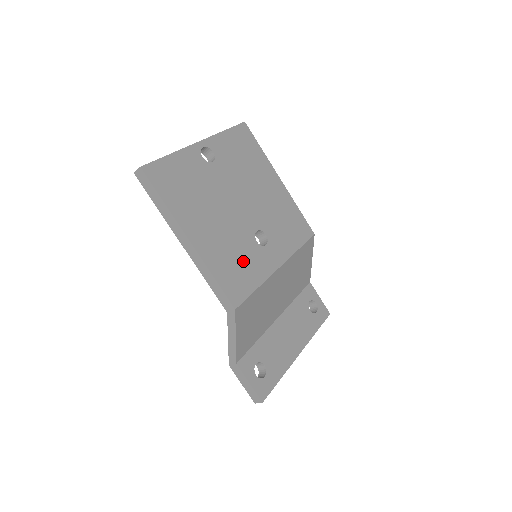
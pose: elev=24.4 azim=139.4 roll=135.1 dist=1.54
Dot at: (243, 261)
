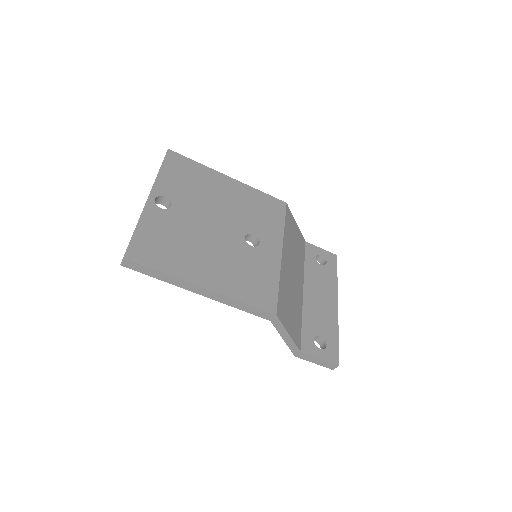
Dot at: (253, 271)
